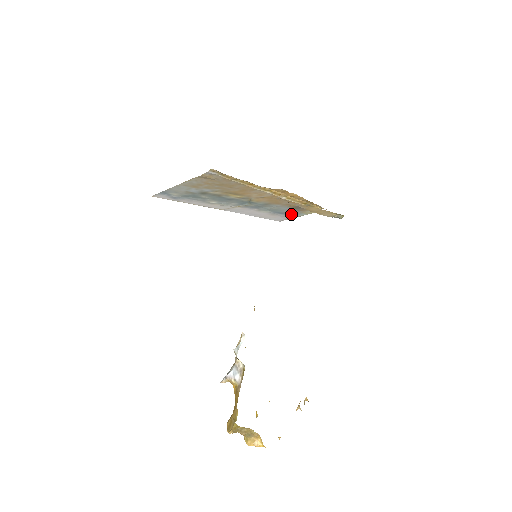
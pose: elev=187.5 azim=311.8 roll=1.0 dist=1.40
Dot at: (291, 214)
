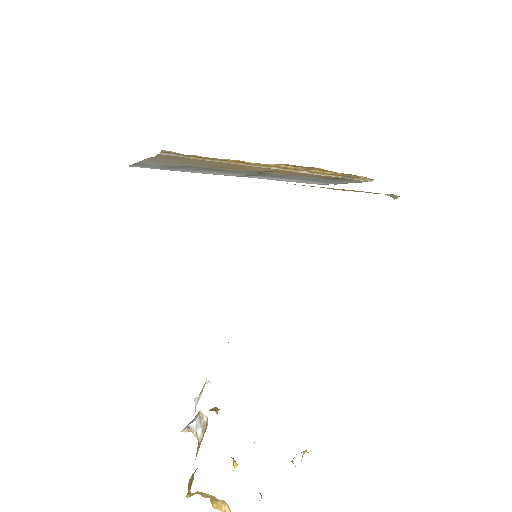
Dot at: occluded
